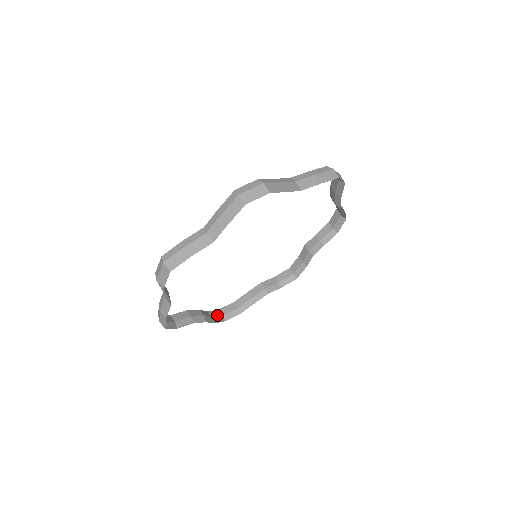
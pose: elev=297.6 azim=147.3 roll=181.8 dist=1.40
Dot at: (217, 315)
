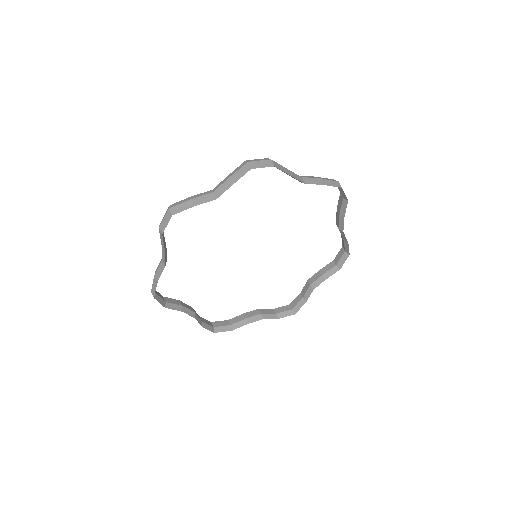
Dot at: (208, 323)
